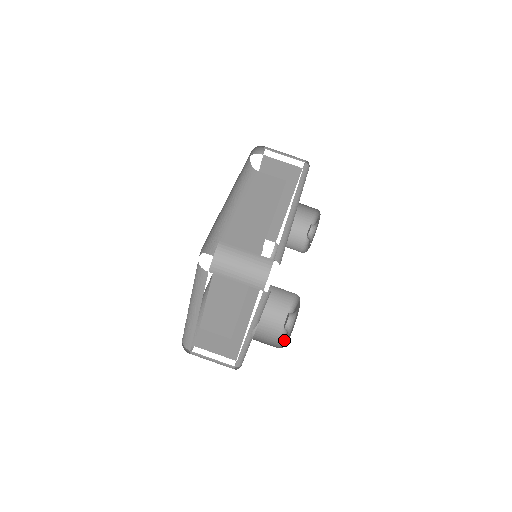
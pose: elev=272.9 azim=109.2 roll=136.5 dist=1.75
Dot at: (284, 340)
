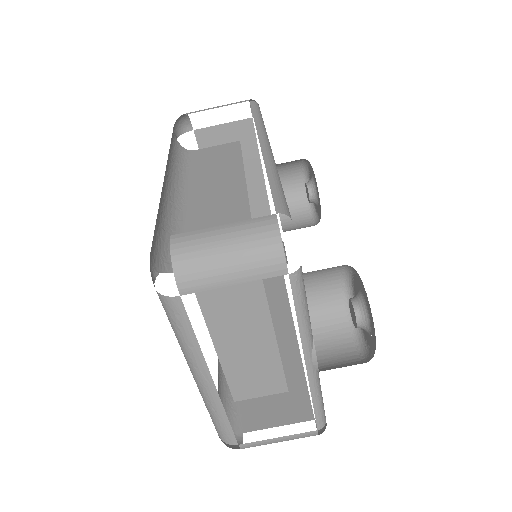
Dot at: (366, 346)
